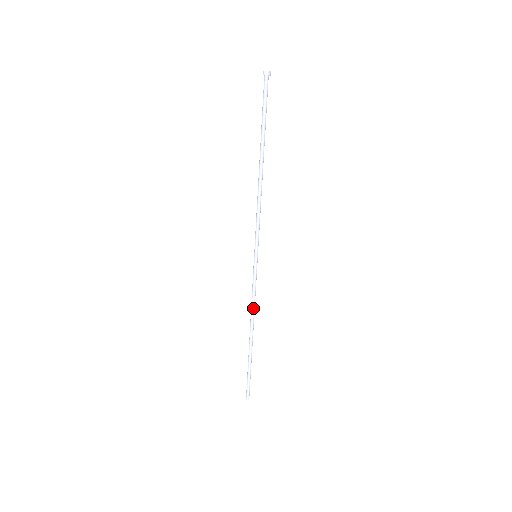
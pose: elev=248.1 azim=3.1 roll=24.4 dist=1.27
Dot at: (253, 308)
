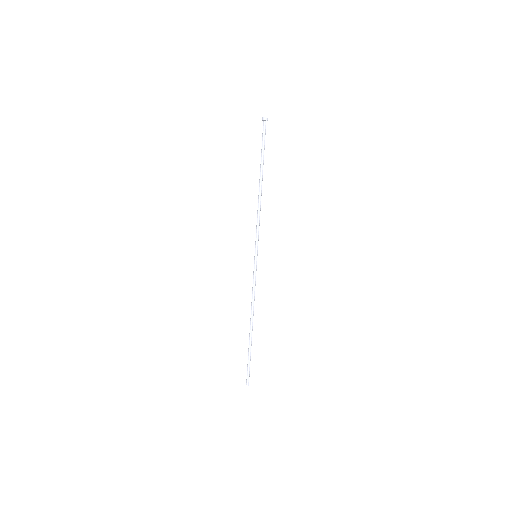
Dot at: (254, 300)
